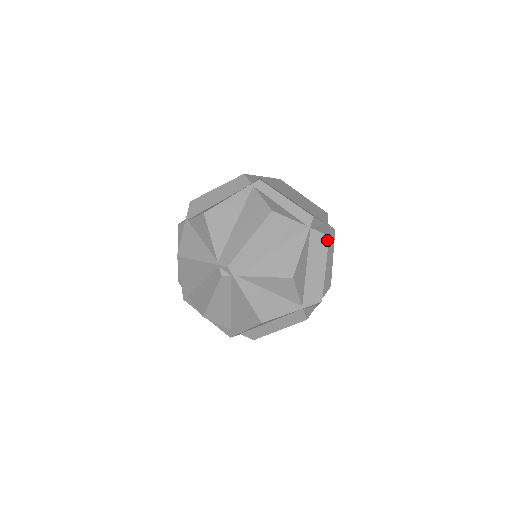
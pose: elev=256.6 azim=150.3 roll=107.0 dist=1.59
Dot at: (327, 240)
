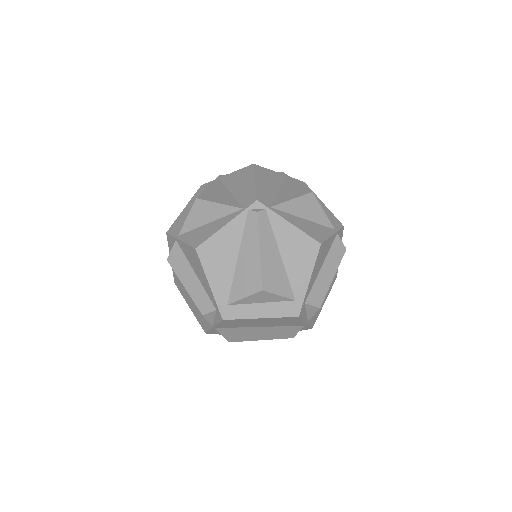
Dot at: (305, 185)
